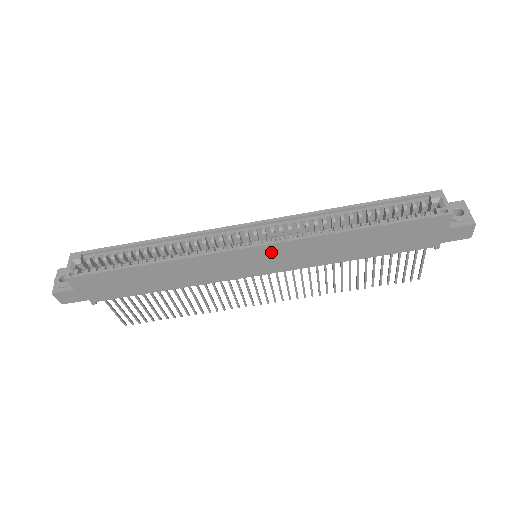
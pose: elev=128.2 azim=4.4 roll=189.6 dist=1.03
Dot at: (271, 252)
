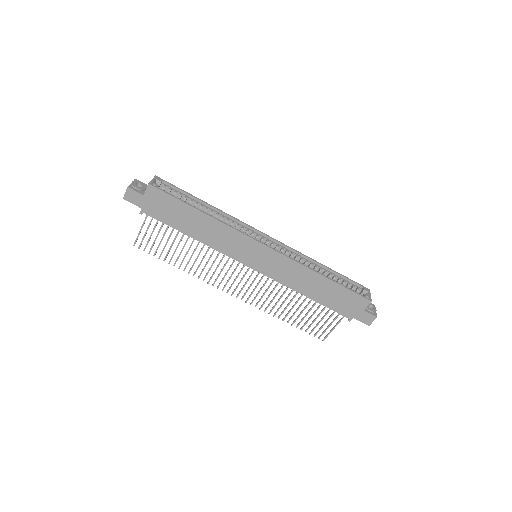
Dot at: (271, 256)
